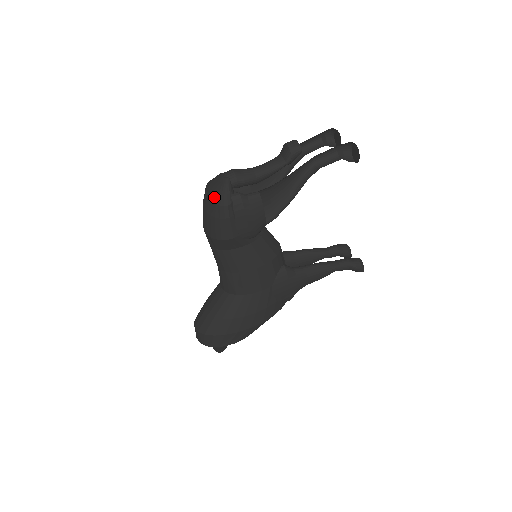
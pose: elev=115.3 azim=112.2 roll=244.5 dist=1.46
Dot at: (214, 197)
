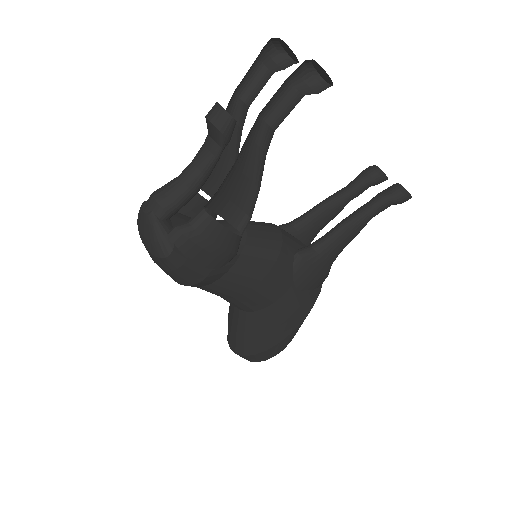
Dot at: (148, 246)
